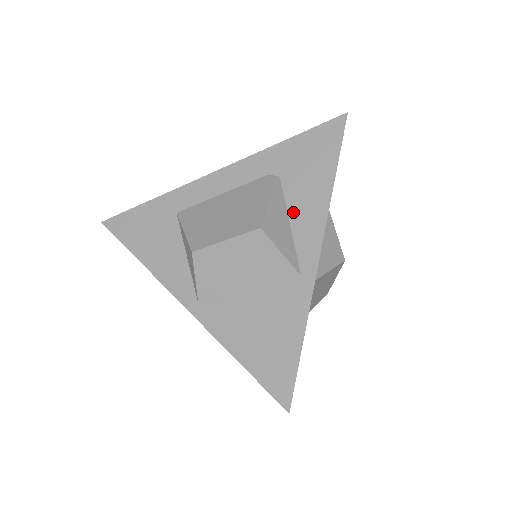
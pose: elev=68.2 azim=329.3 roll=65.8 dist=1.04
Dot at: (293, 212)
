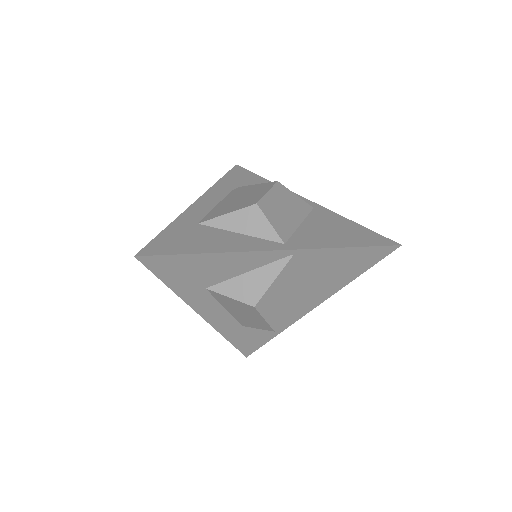
Dot at: occluded
